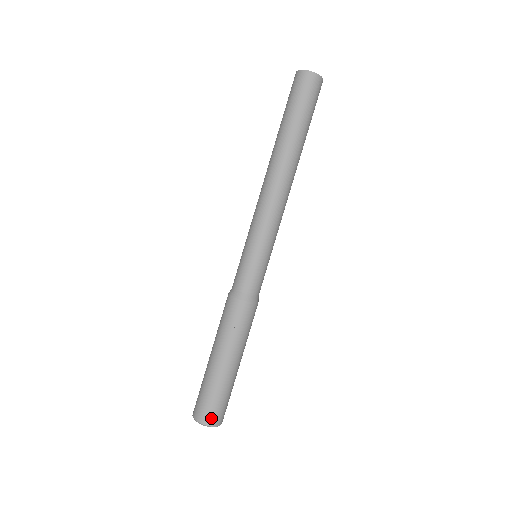
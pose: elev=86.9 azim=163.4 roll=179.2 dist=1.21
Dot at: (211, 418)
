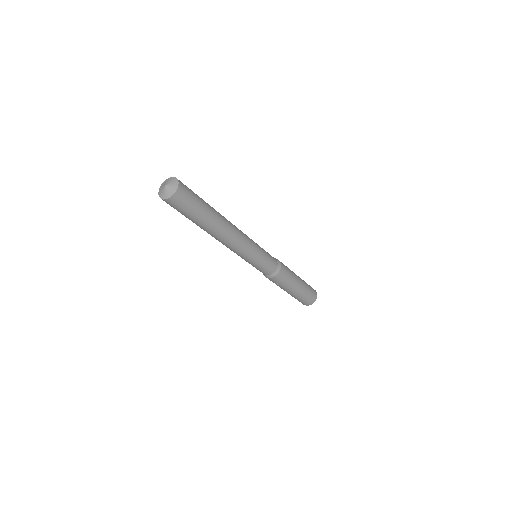
Dot at: (306, 304)
